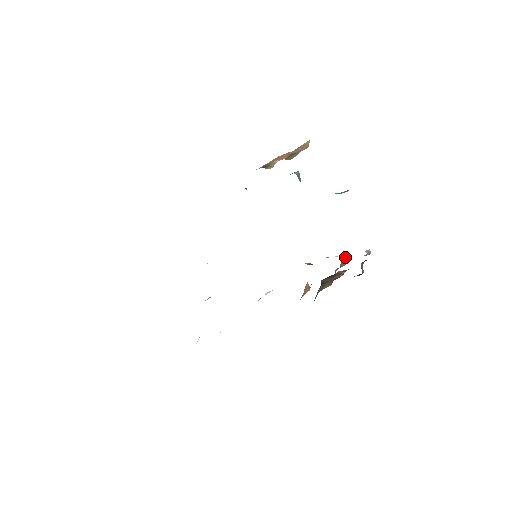
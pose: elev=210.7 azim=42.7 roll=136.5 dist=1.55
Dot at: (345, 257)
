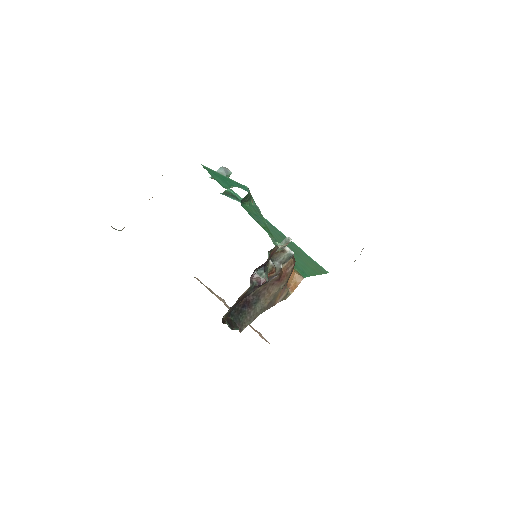
Dot at: (285, 247)
